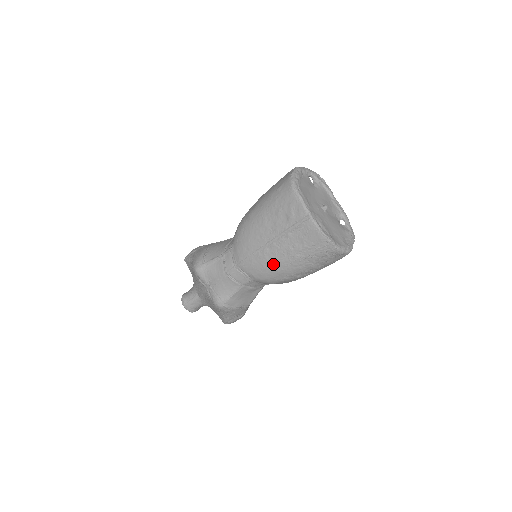
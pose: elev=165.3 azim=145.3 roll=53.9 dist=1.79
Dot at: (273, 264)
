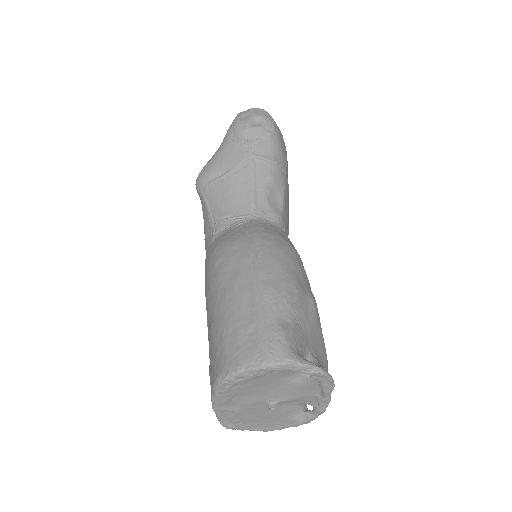
Dot at: occluded
